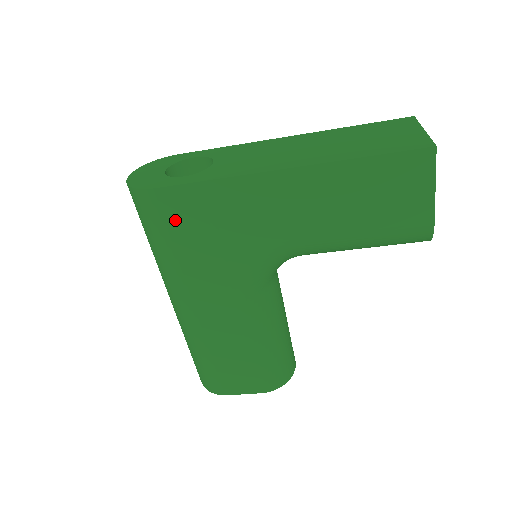
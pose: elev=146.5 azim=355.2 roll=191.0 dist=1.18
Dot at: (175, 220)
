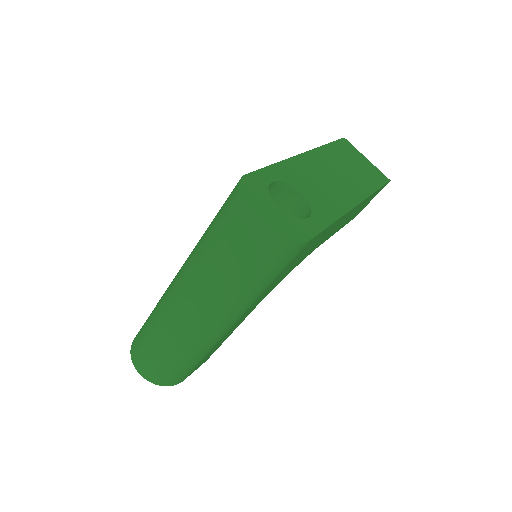
Dot at: (295, 259)
